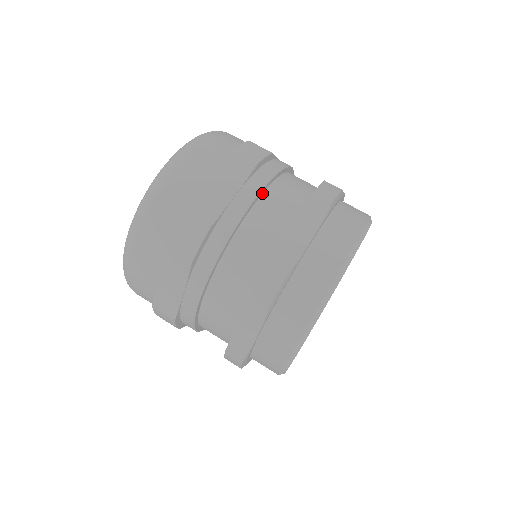
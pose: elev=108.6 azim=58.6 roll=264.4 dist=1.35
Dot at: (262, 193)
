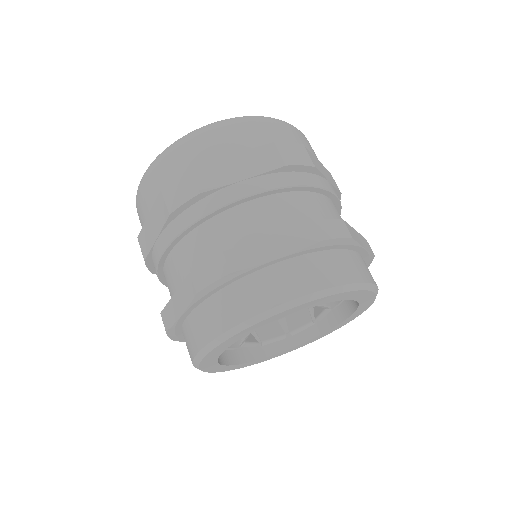
Dot at: occluded
